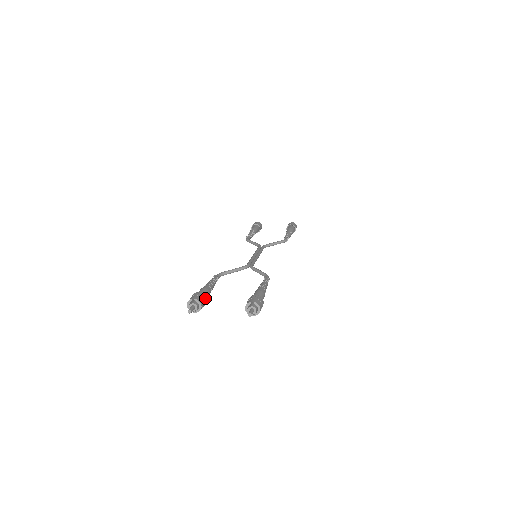
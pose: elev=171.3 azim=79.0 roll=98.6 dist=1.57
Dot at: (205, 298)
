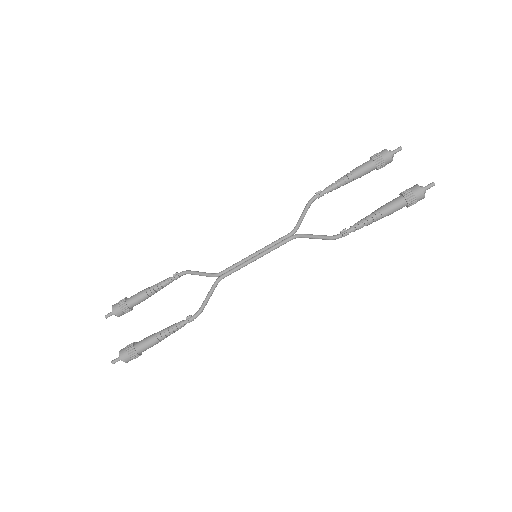
Dot at: (126, 309)
